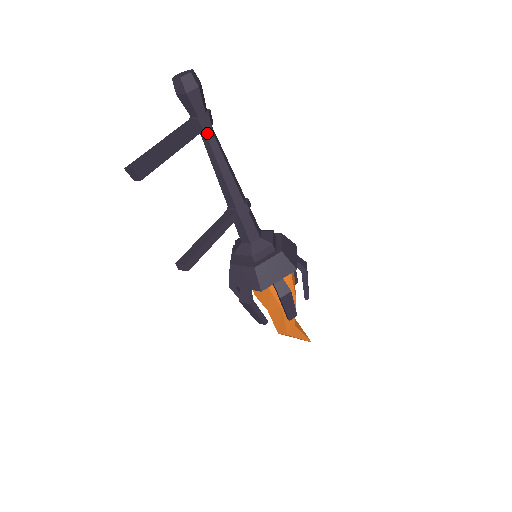
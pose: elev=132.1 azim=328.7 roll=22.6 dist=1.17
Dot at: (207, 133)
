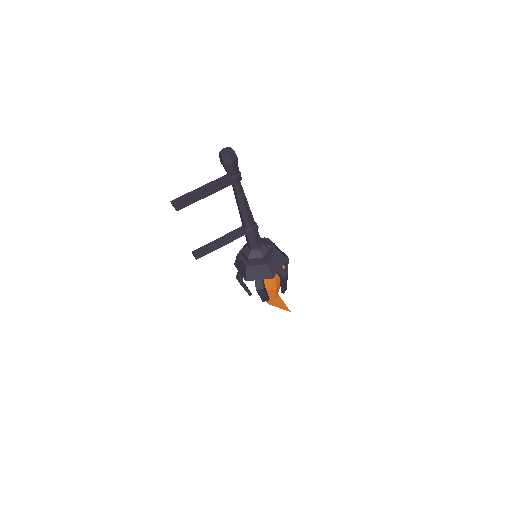
Dot at: (235, 186)
